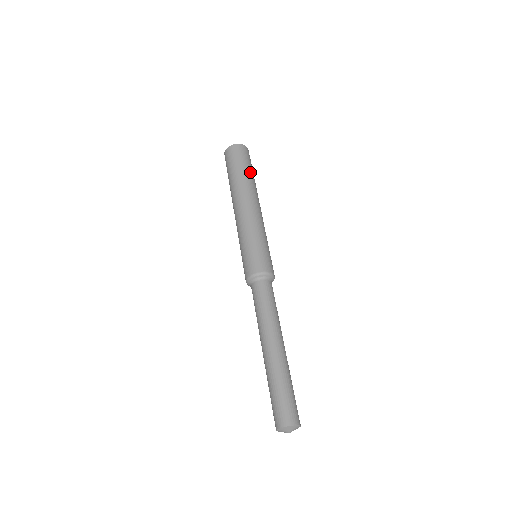
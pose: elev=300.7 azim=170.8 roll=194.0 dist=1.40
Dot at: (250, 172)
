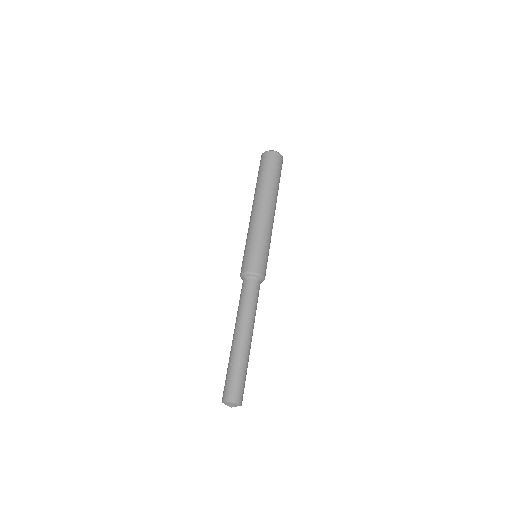
Dot at: (277, 180)
